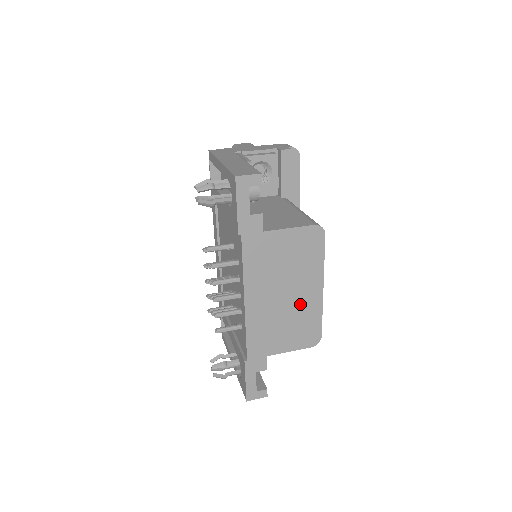
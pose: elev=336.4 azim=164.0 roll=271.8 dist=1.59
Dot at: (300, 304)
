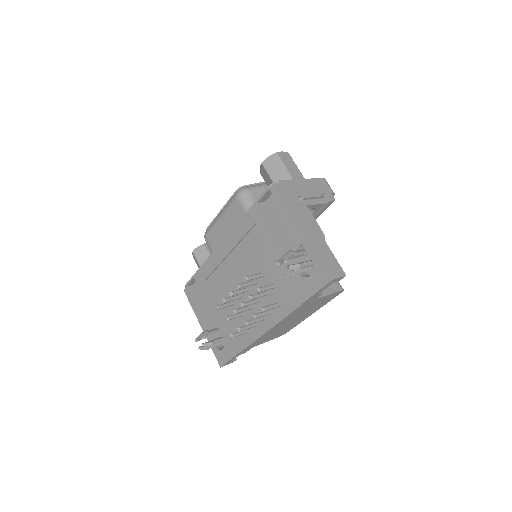
Dot at: occluded
